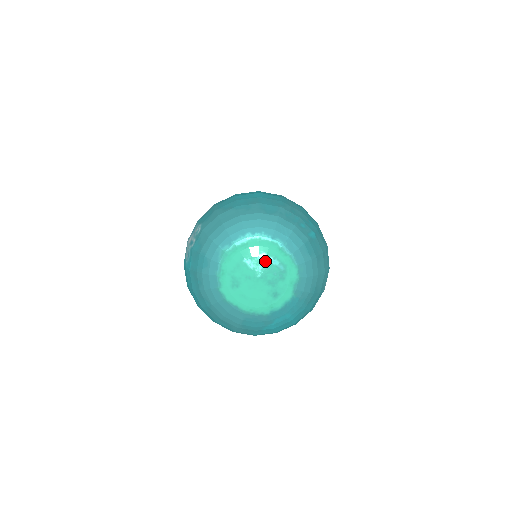
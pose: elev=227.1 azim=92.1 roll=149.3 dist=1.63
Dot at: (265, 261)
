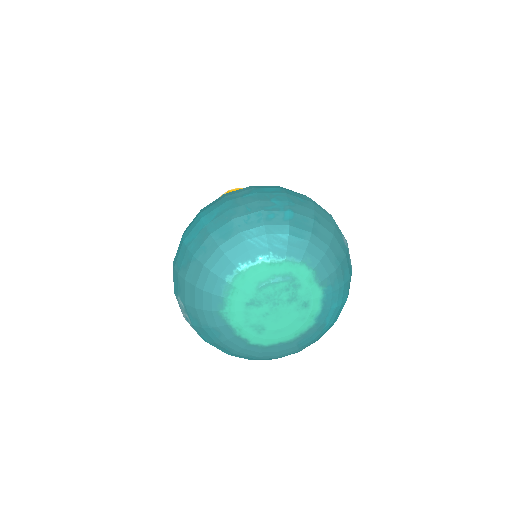
Dot at: (267, 288)
